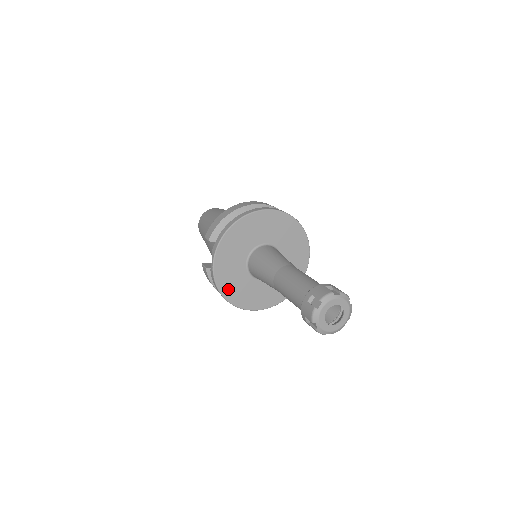
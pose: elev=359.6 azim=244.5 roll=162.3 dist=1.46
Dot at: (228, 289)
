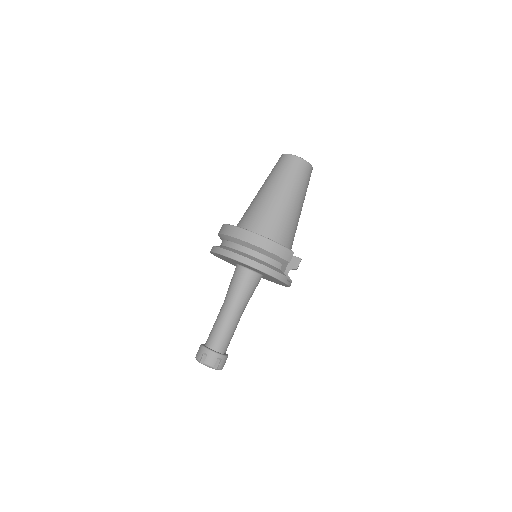
Dot at: occluded
